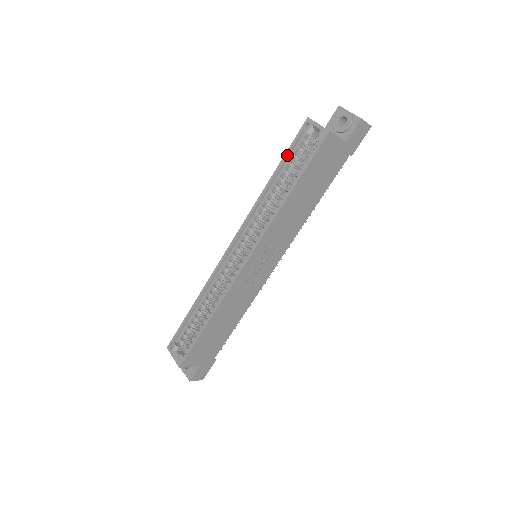
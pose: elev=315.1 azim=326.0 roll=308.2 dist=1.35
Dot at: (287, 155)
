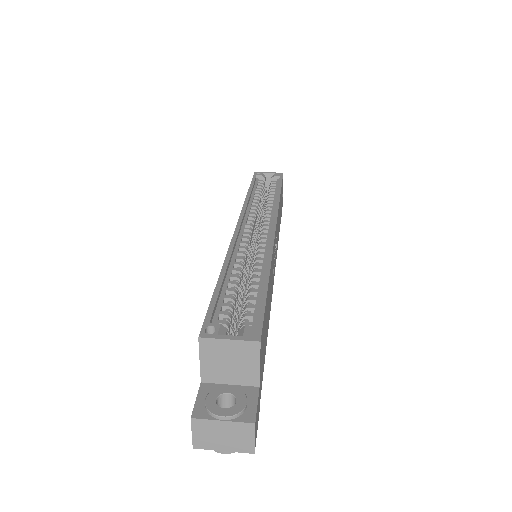
Dot at: (254, 183)
